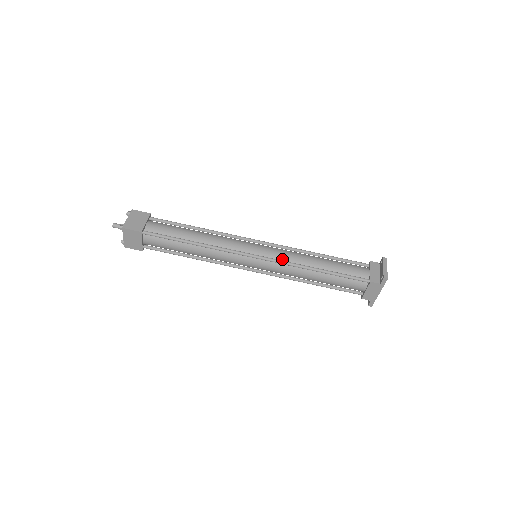
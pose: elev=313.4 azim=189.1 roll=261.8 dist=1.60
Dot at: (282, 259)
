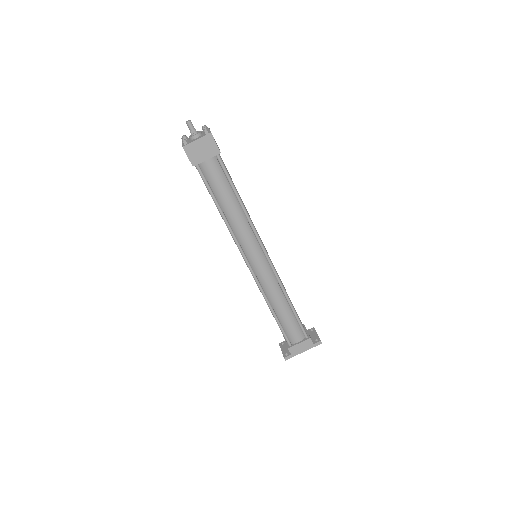
Dot at: occluded
